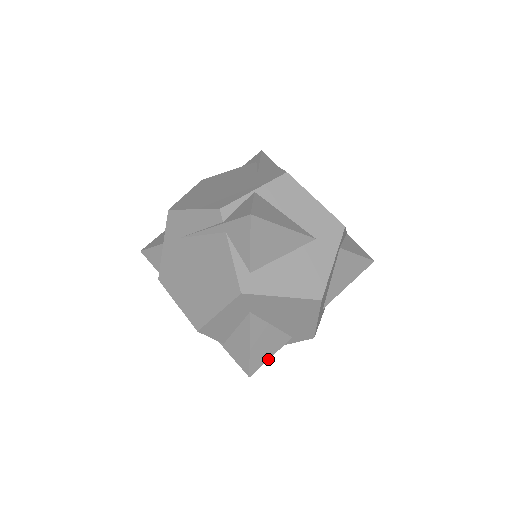
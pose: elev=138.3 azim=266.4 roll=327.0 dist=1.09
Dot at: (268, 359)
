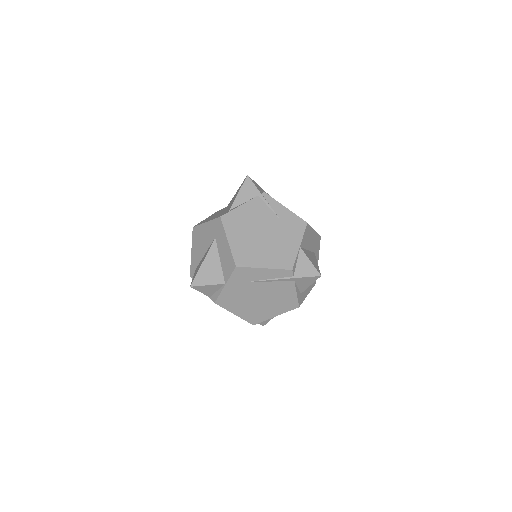
Dot at: occluded
